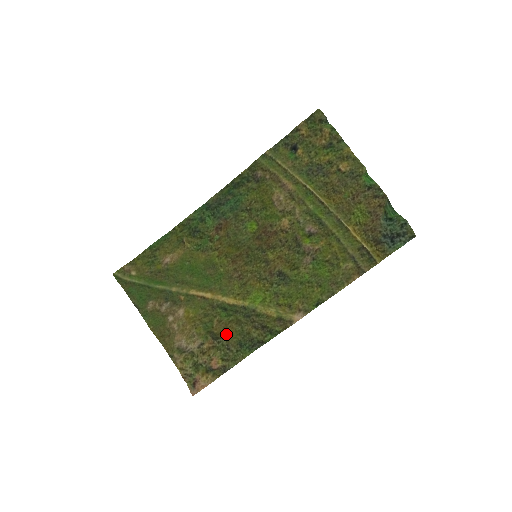
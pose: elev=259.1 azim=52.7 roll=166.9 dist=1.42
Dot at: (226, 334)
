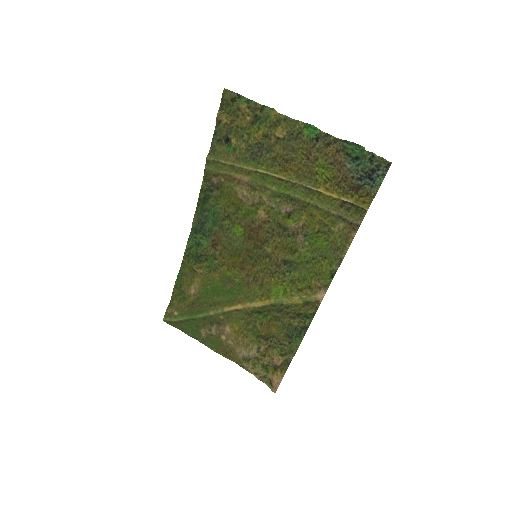
Dot at: (272, 333)
